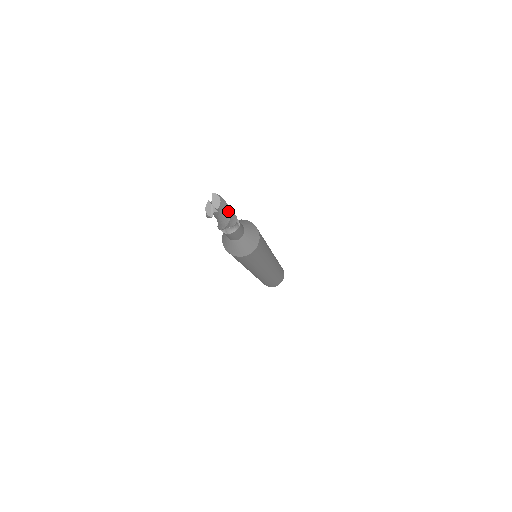
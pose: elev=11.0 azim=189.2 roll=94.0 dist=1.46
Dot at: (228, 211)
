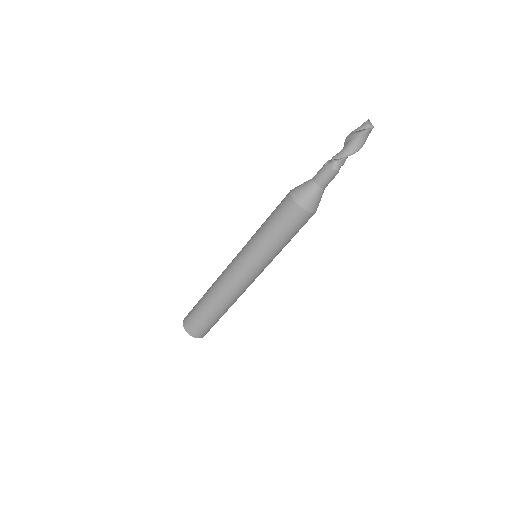
Dot at: occluded
